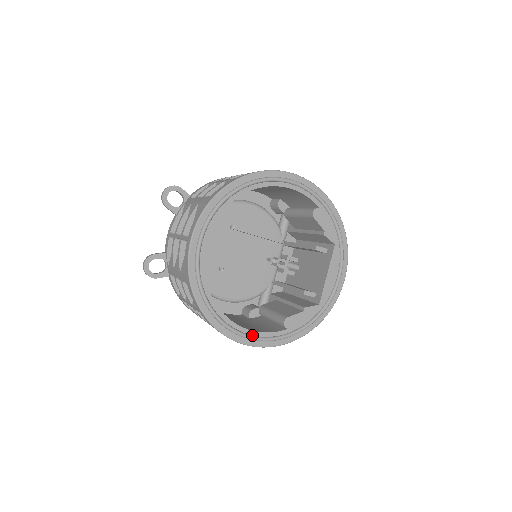
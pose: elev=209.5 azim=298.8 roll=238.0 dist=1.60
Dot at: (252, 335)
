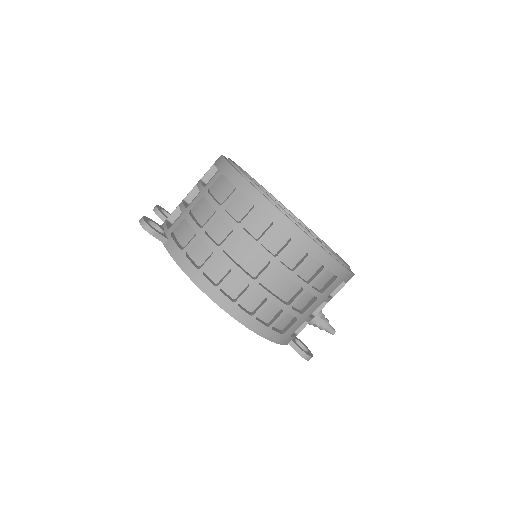
Dot at: (298, 225)
